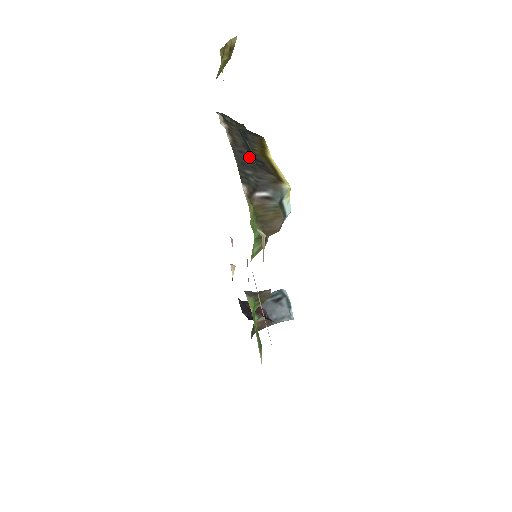
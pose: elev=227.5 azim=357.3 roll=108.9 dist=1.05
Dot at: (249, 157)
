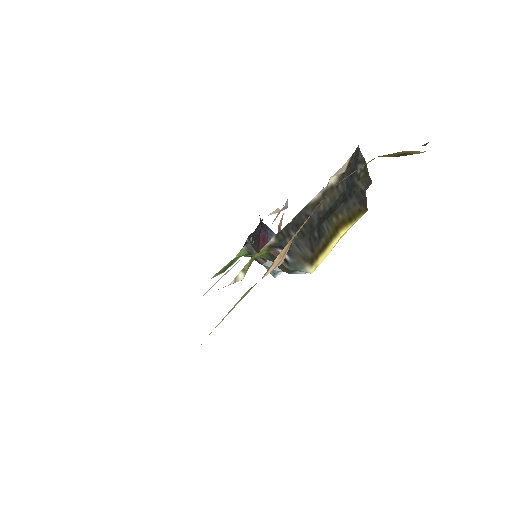
Dot at: (311, 225)
